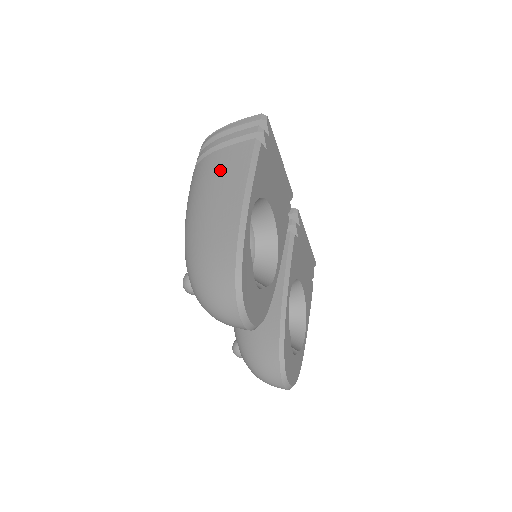
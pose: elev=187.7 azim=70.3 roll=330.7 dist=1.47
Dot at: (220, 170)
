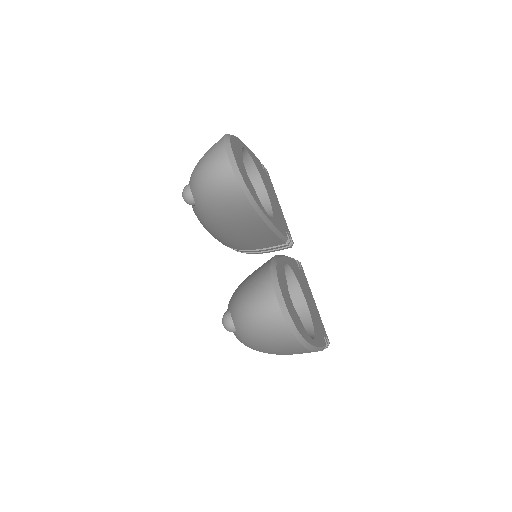
Dot at: occluded
